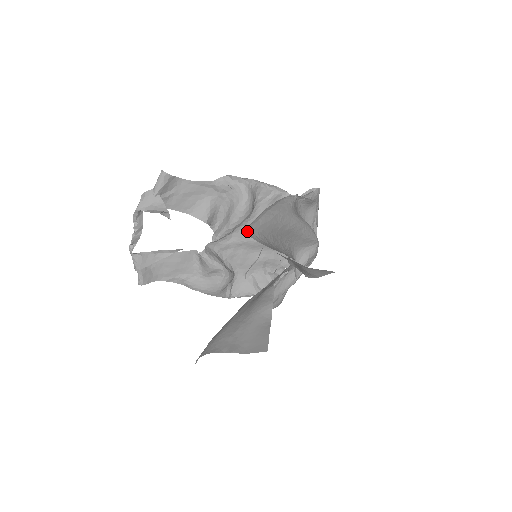
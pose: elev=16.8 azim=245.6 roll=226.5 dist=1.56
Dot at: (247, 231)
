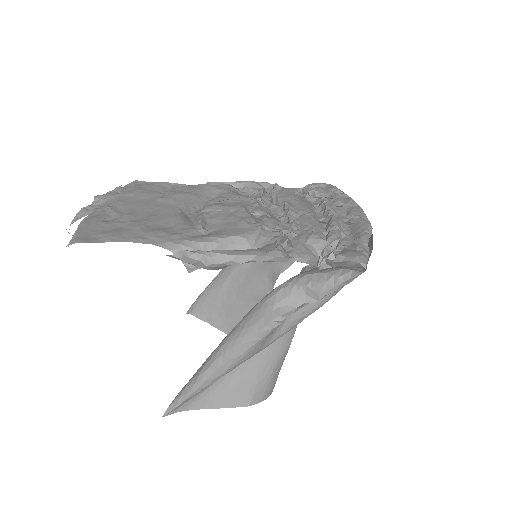
Dot at: (167, 414)
